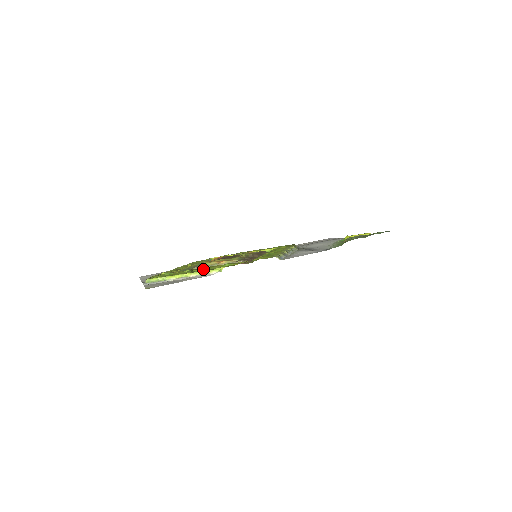
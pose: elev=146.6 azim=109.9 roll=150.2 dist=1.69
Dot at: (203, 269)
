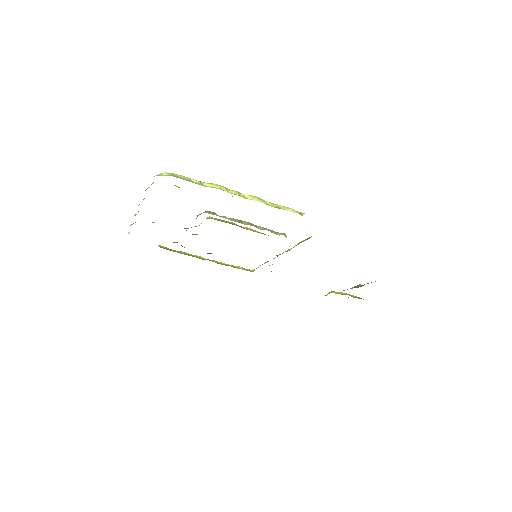
Dot at: occluded
